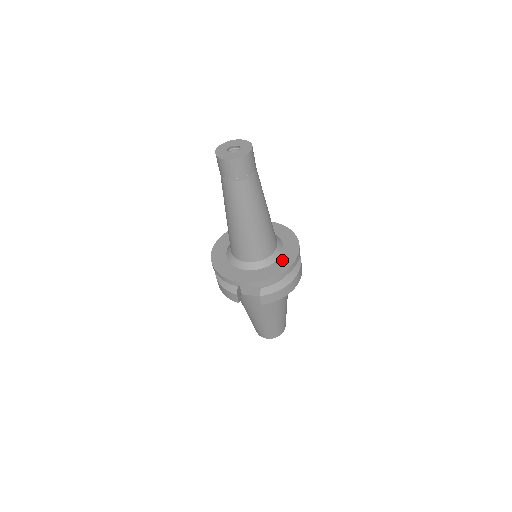
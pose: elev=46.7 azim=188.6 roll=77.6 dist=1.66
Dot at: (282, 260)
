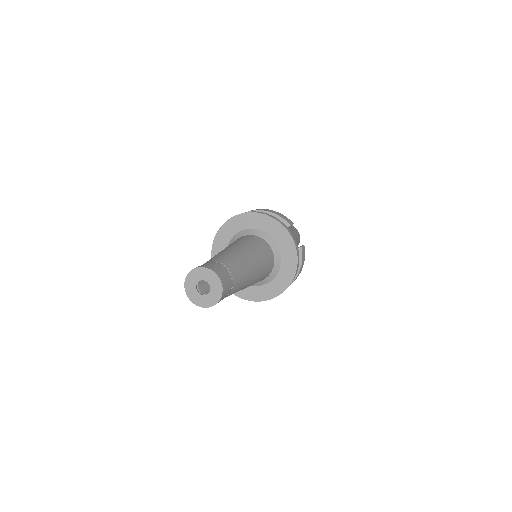
Dot at: (255, 290)
